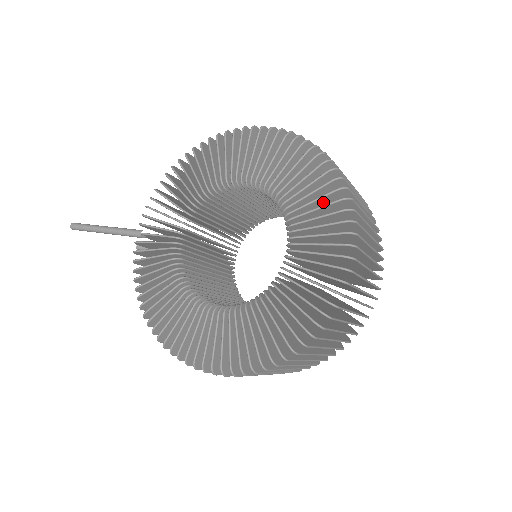
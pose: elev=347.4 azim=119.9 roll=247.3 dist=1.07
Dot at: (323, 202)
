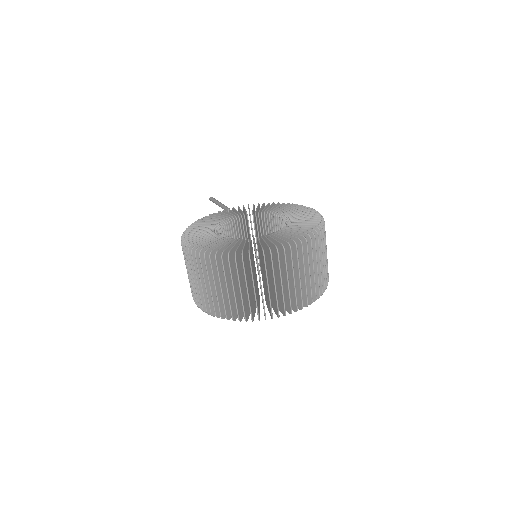
Dot at: occluded
